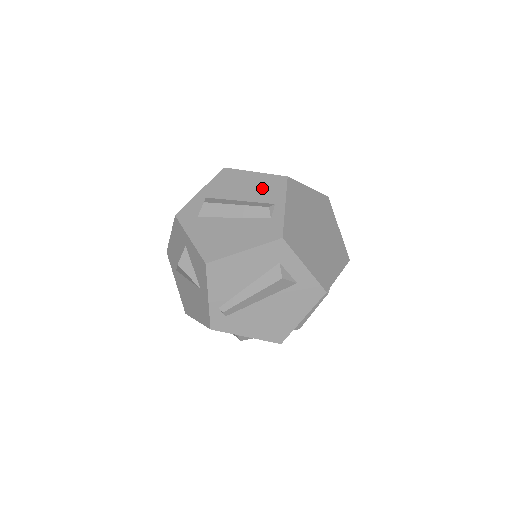
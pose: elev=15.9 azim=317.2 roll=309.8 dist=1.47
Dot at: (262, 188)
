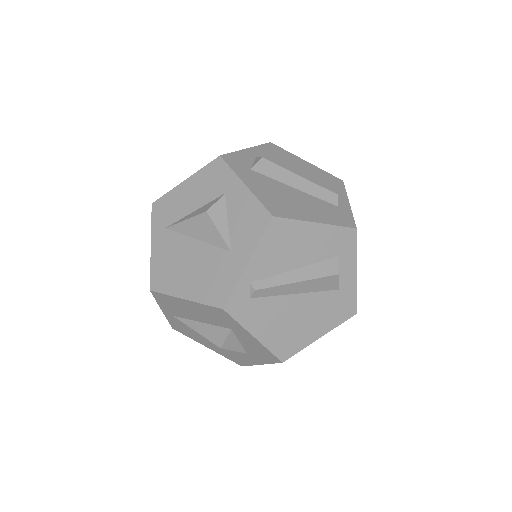
Dot at: (320, 178)
